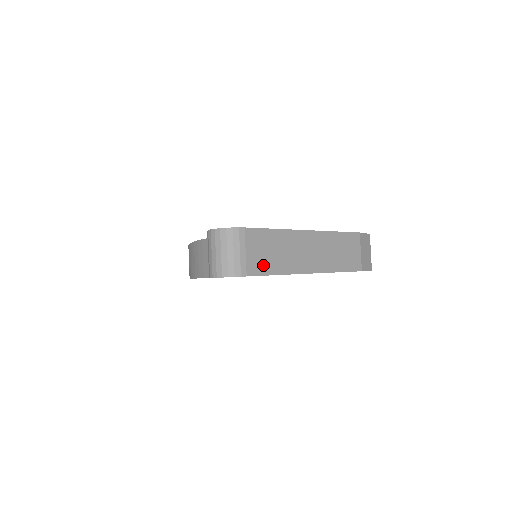
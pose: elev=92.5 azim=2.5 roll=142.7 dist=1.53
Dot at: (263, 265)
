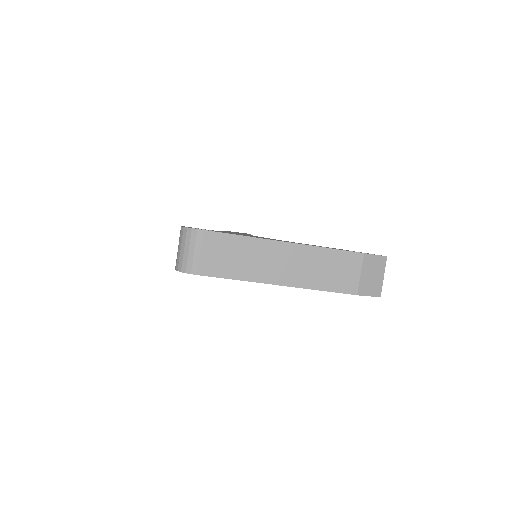
Dot at: (219, 268)
